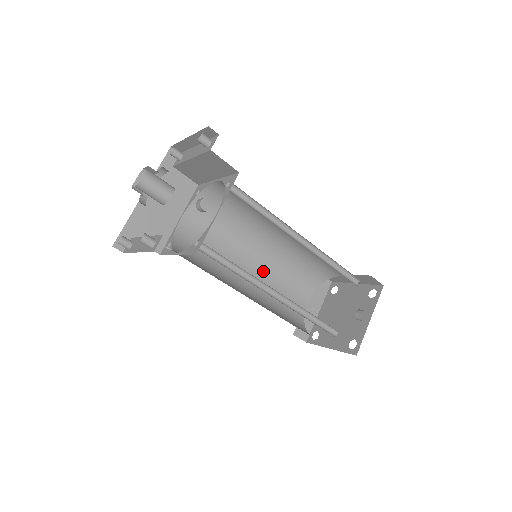
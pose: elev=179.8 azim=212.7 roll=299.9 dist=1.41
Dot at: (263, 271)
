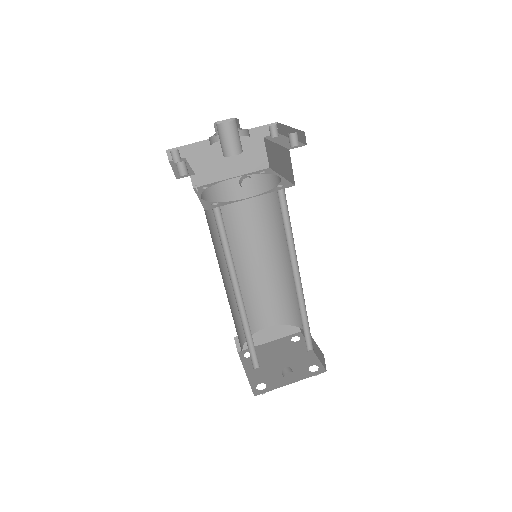
Dot at: (256, 272)
